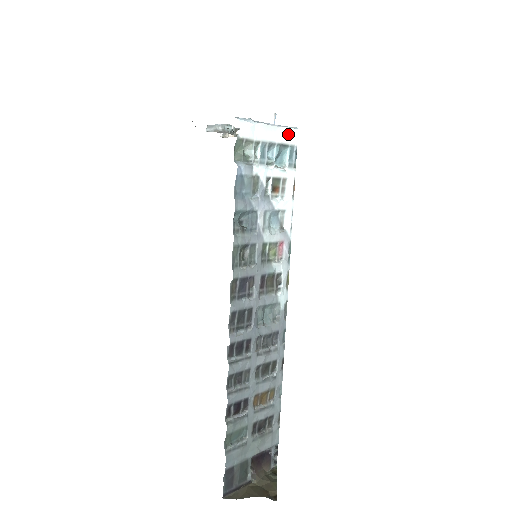
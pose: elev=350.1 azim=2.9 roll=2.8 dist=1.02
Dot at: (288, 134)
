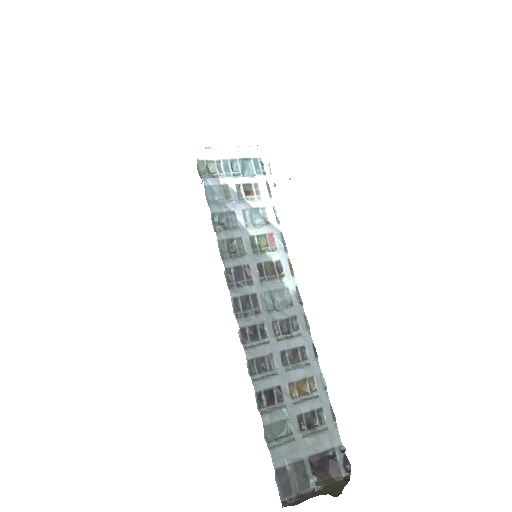
Dot at: (247, 151)
